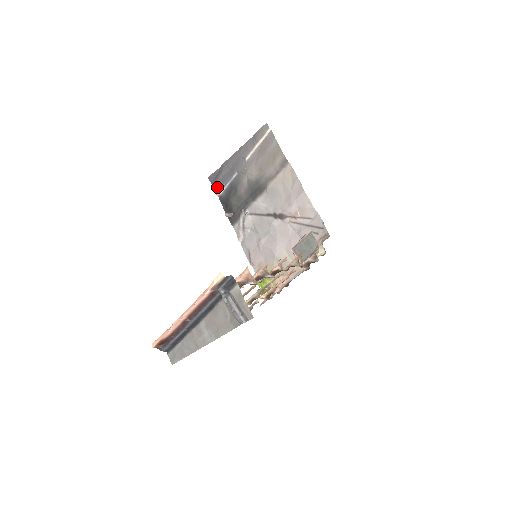
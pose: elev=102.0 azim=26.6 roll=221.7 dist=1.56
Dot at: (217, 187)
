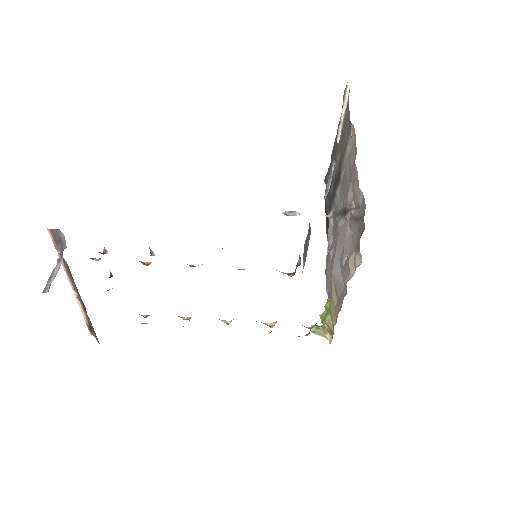
Dot at: occluded
